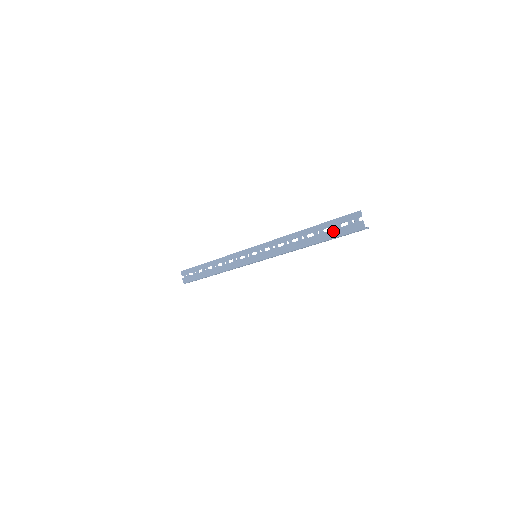
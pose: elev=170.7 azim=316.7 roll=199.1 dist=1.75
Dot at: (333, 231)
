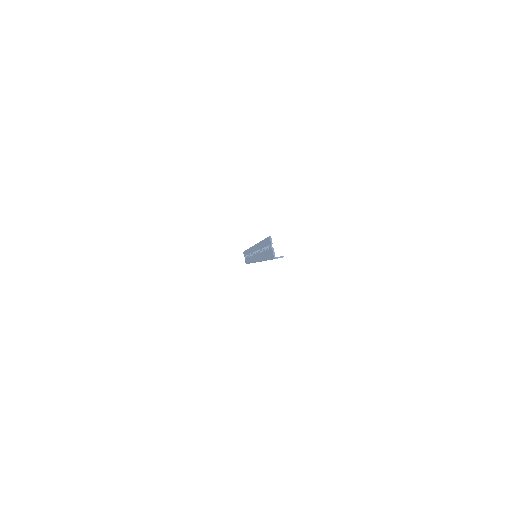
Dot at: (267, 252)
